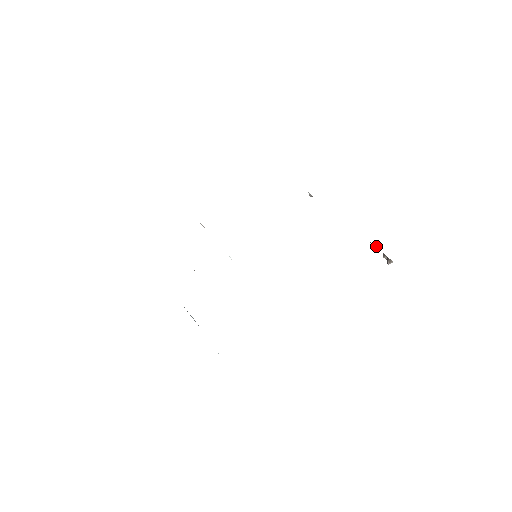
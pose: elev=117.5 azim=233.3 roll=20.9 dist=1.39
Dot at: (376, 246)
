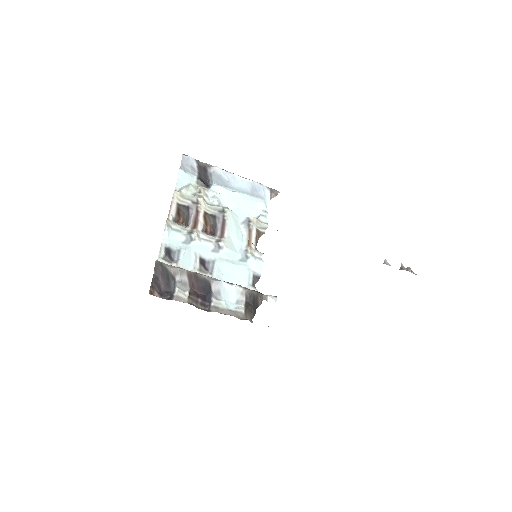
Dot at: occluded
